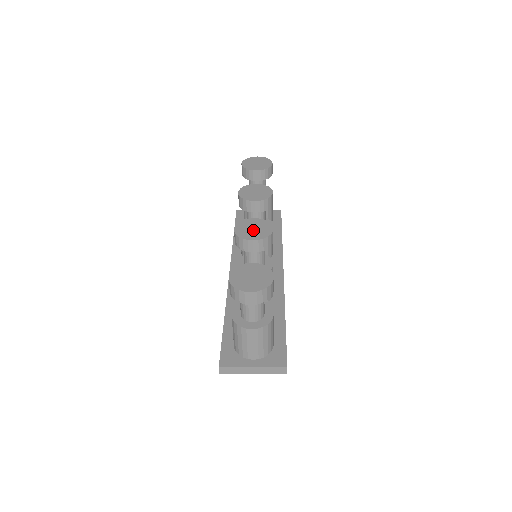
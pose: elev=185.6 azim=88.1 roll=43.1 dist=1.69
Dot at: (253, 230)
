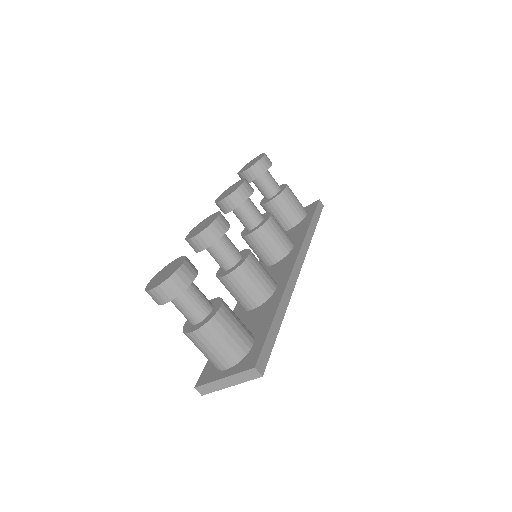
Dot at: (201, 227)
